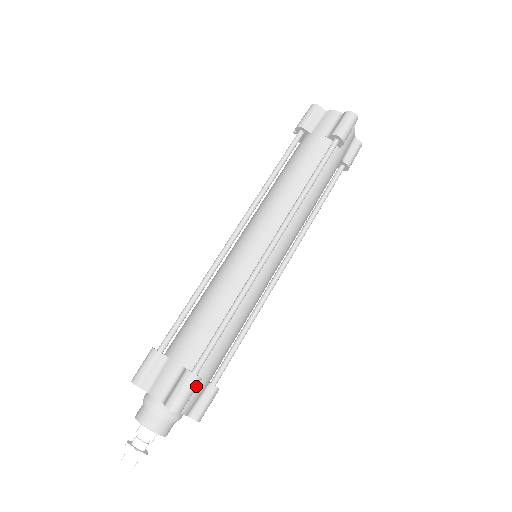
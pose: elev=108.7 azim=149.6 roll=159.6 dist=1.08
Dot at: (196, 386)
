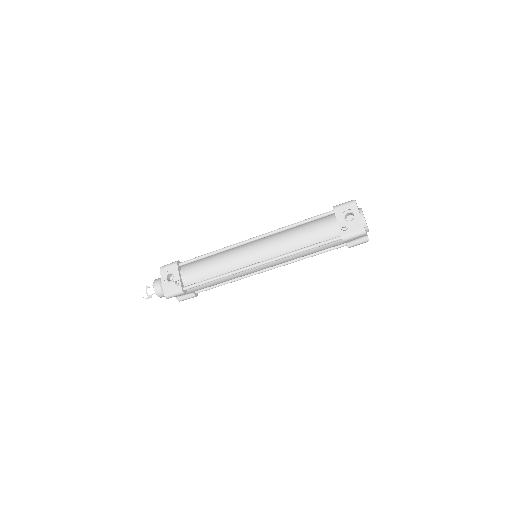
Dot at: occluded
